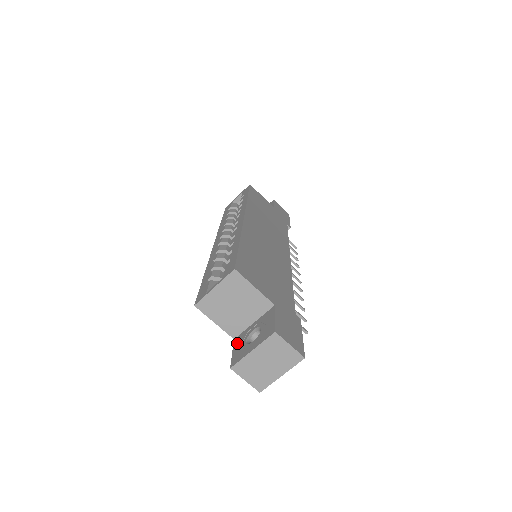
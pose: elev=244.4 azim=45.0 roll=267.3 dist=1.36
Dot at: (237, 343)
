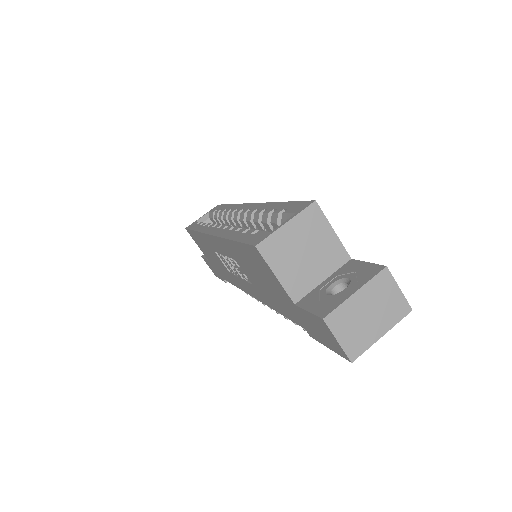
Dot at: (308, 302)
